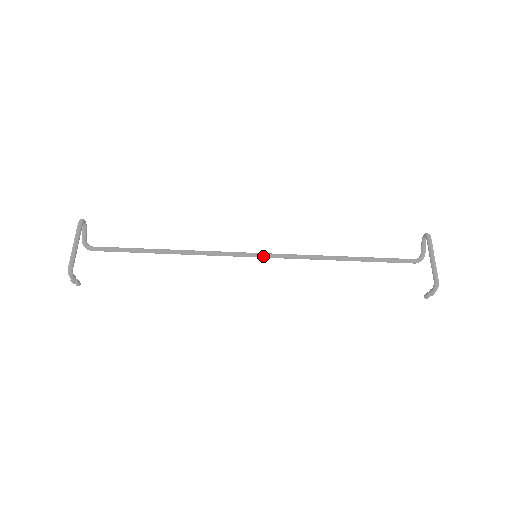
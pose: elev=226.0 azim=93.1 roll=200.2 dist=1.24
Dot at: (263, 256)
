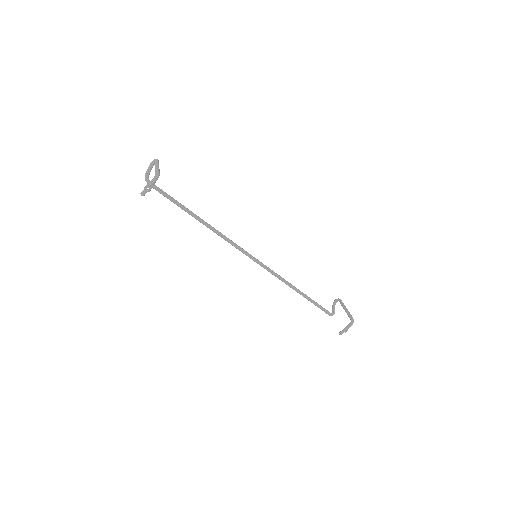
Dot at: (257, 260)
